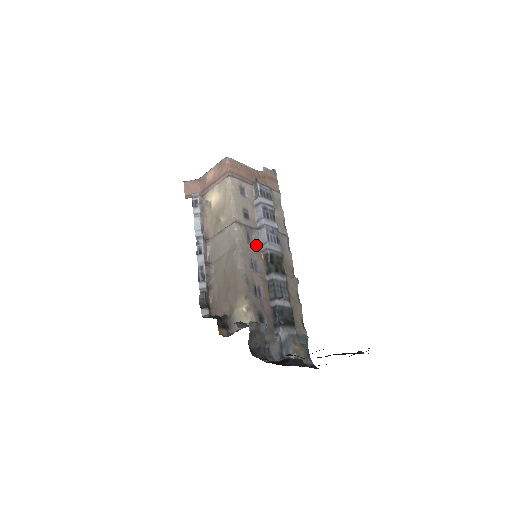
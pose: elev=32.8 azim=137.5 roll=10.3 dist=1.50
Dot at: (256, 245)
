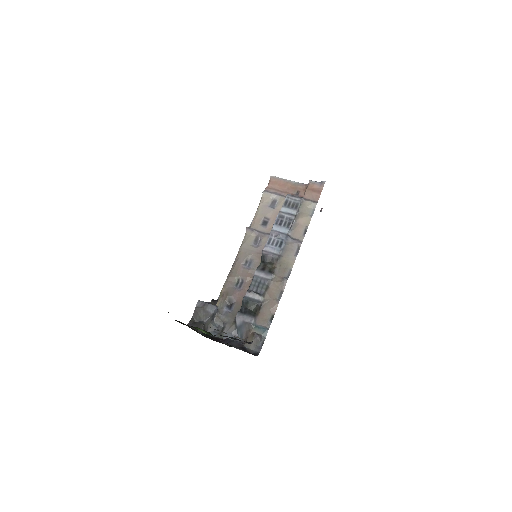
Dot at: (260, 247)
